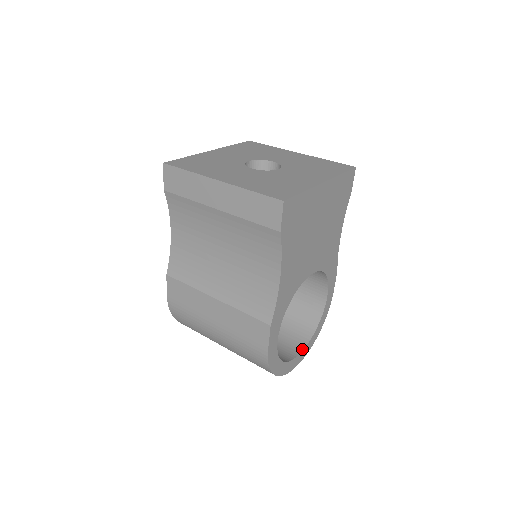
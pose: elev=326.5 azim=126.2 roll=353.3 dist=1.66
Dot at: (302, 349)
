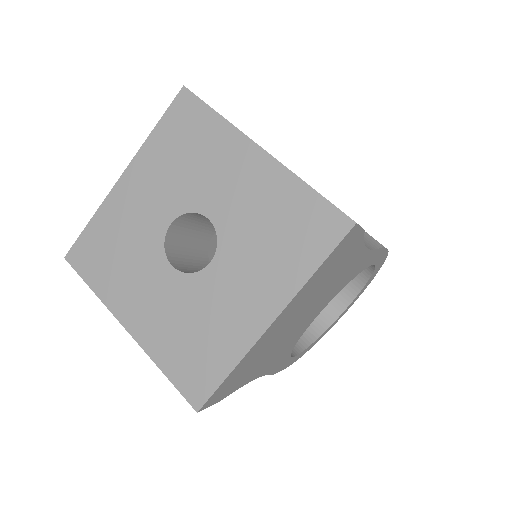
Dot at: (350, 301)
